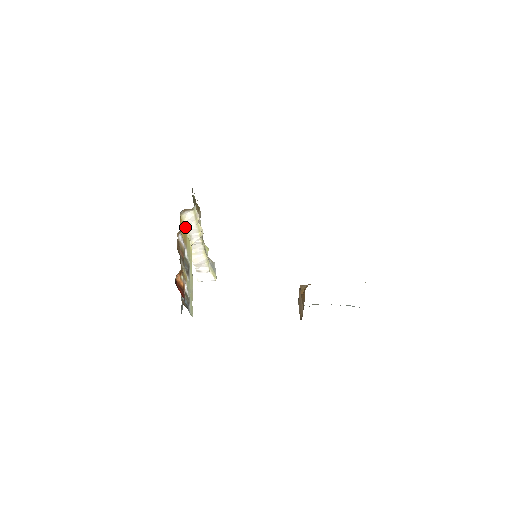
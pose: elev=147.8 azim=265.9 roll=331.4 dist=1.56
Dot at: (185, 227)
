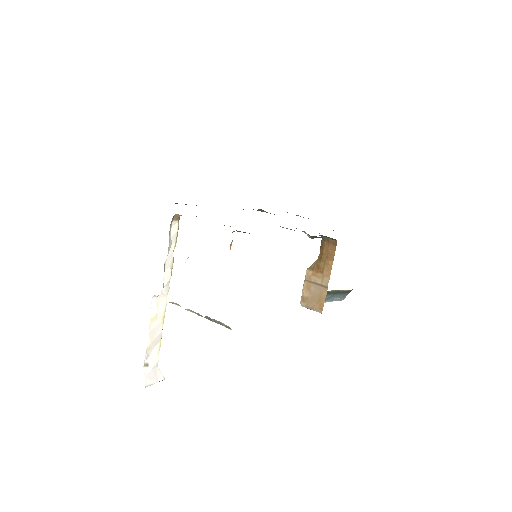
Dot at: (168, 248)
